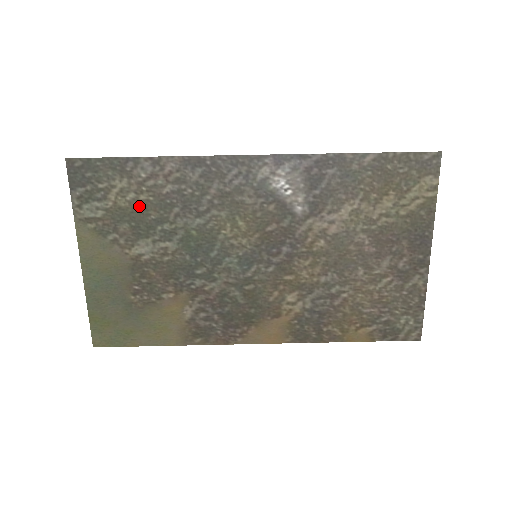
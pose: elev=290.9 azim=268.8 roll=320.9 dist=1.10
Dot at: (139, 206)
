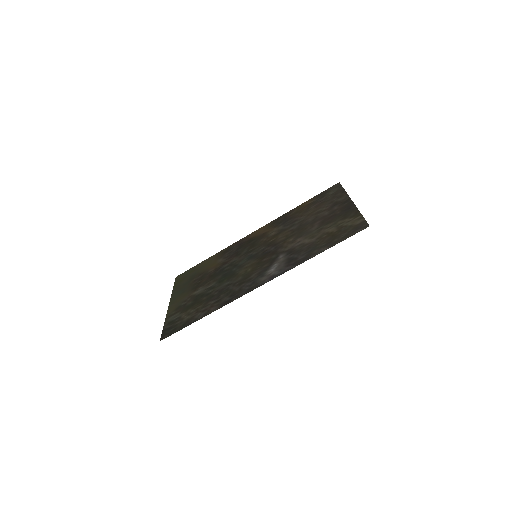
Dot at: (197, 305)
